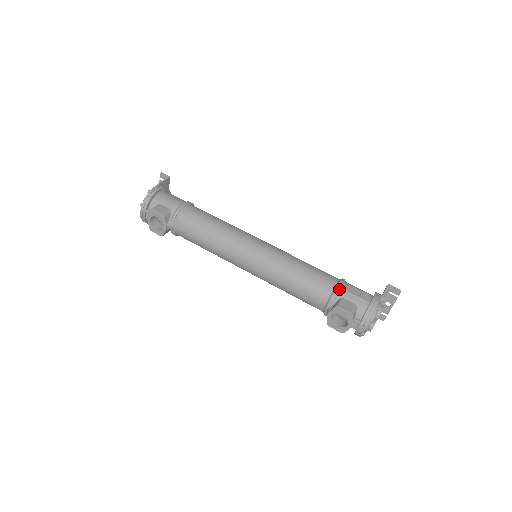
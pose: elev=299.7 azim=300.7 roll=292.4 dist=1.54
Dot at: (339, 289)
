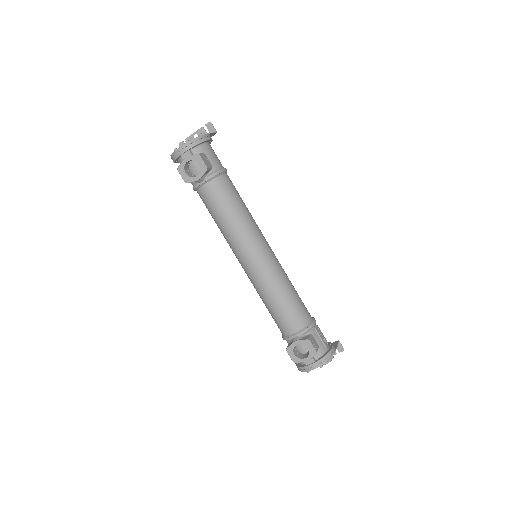
Dot at: (313, 326)
